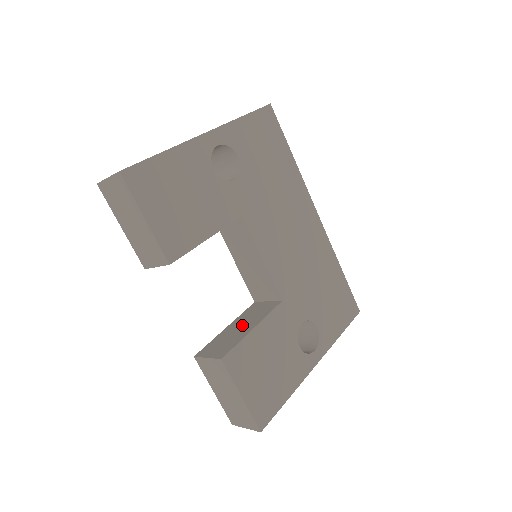
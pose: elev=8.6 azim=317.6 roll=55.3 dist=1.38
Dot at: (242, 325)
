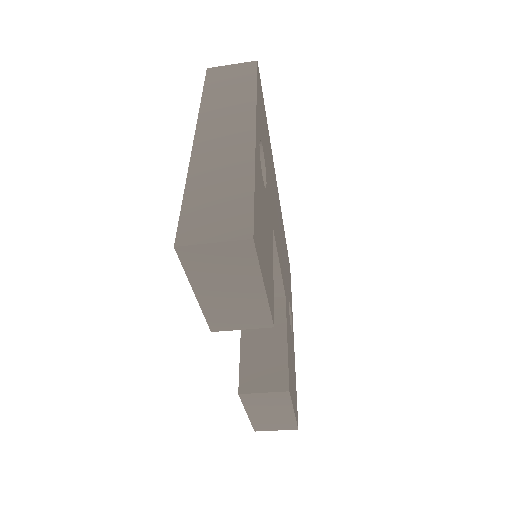
Dot at: (264, 338)
